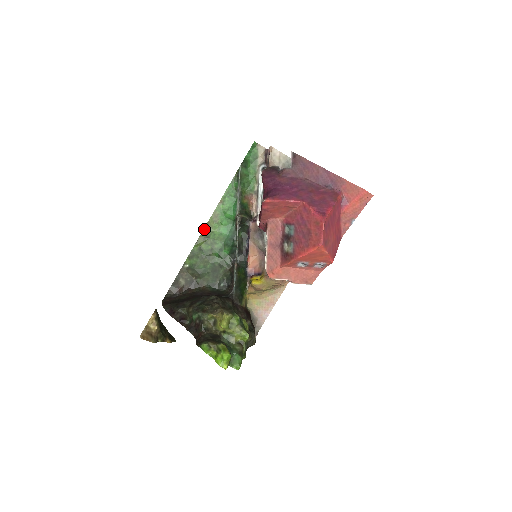
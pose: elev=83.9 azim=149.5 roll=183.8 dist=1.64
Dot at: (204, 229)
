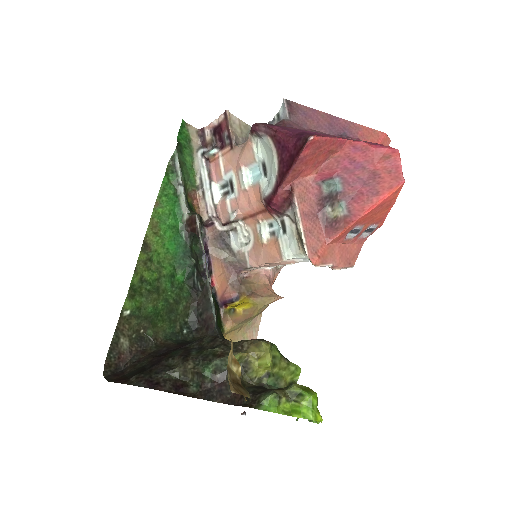
Dot at: (142, 247)
